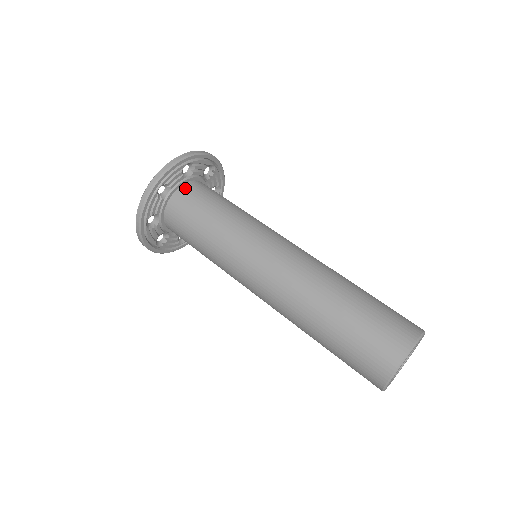
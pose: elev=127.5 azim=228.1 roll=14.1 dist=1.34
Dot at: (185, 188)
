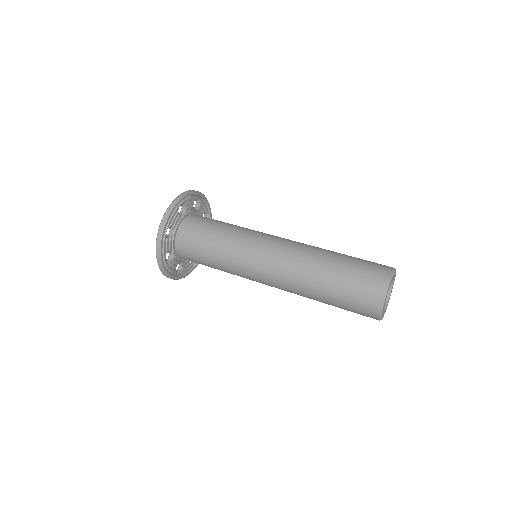
Dot at: (195, 215)
